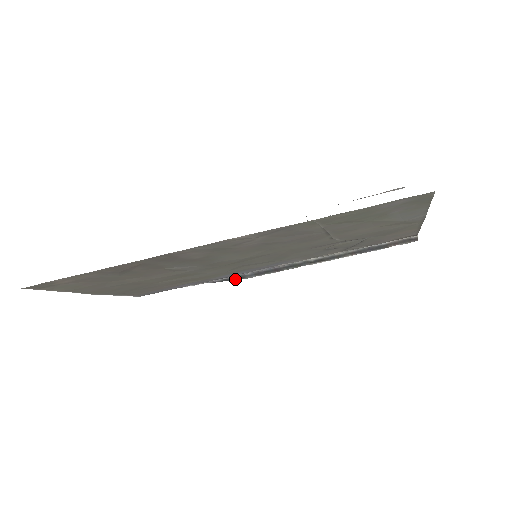
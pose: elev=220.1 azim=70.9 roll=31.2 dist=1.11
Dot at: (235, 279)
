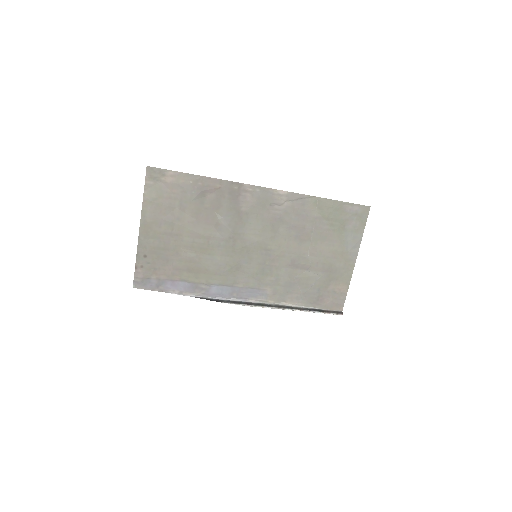
Dot at: (215, 300)
